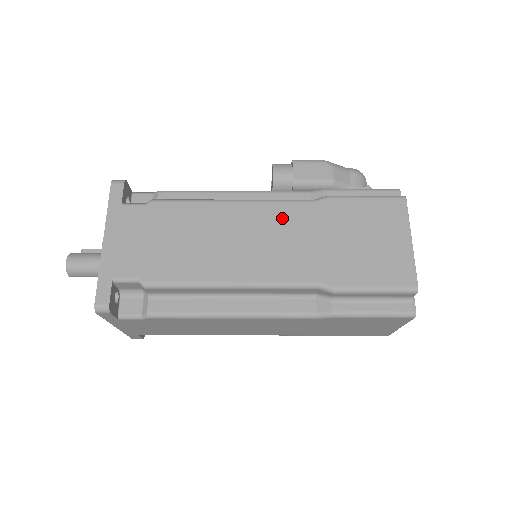
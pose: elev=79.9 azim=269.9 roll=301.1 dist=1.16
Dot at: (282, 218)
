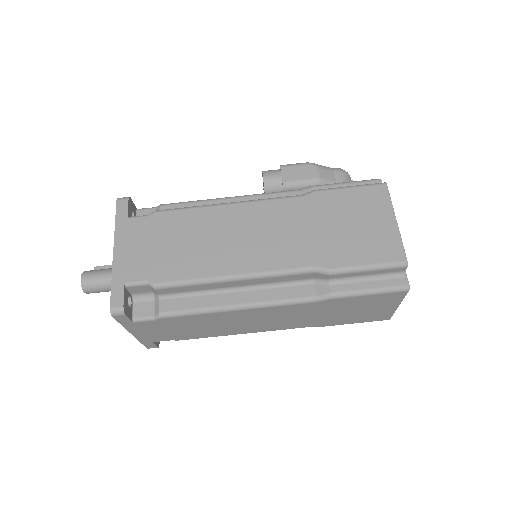
Dot at: (275, 214)
